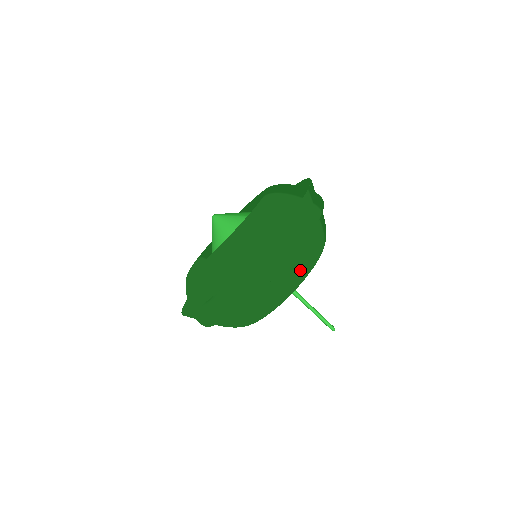
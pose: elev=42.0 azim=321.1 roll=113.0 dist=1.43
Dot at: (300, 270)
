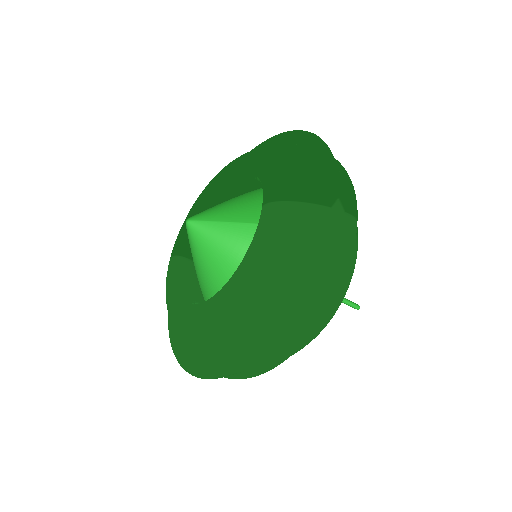
Dot at: (333, 313)
